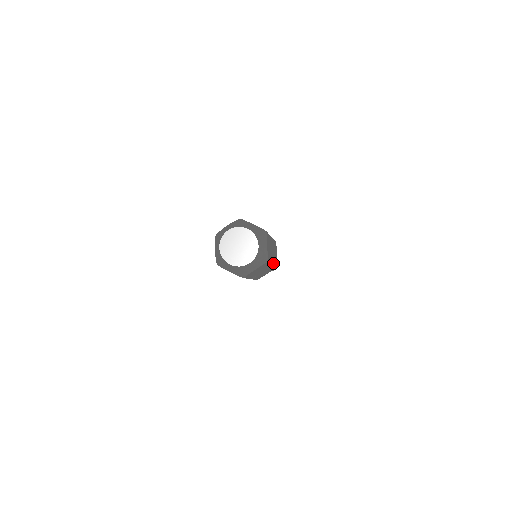
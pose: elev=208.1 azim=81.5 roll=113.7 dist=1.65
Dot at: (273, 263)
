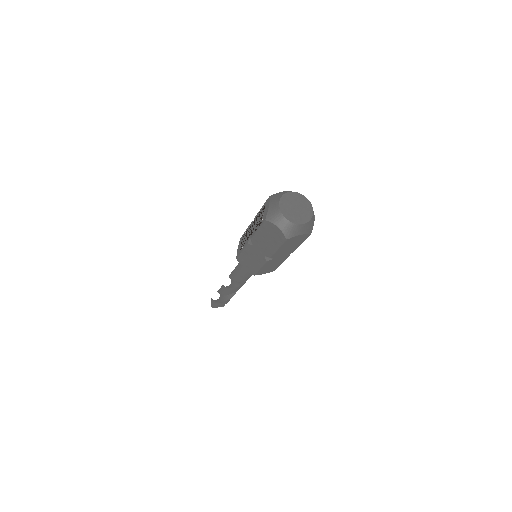
Dot at: (289, 254)
